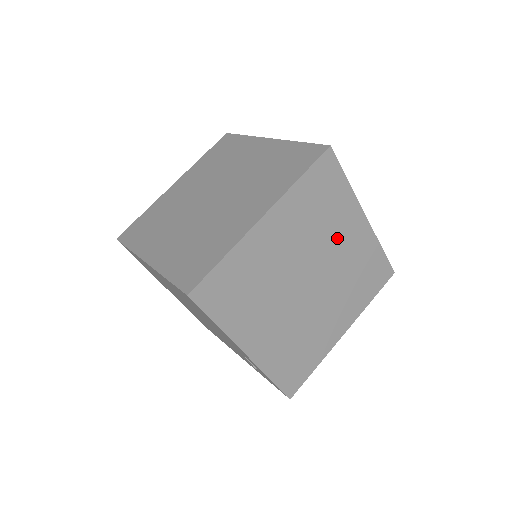
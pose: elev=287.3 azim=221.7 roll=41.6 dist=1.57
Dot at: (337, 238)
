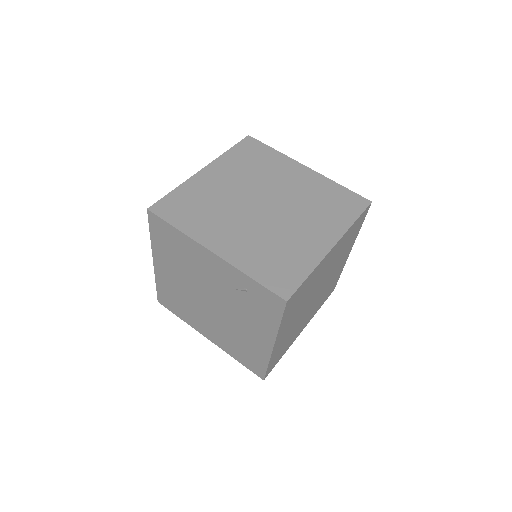
Dot at: (282, 179)
